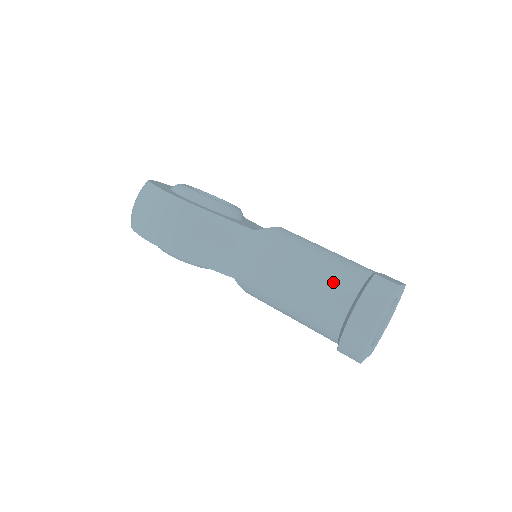
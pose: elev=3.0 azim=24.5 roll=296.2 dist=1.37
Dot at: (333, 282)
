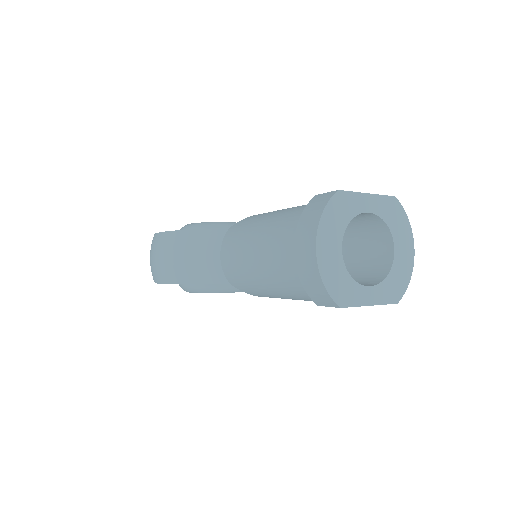
Dot at: (283, 230)
